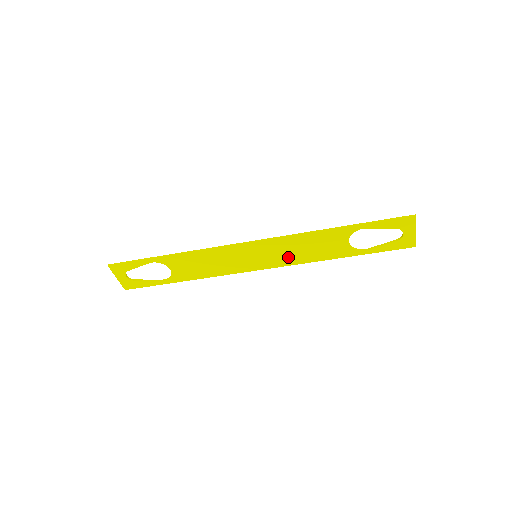
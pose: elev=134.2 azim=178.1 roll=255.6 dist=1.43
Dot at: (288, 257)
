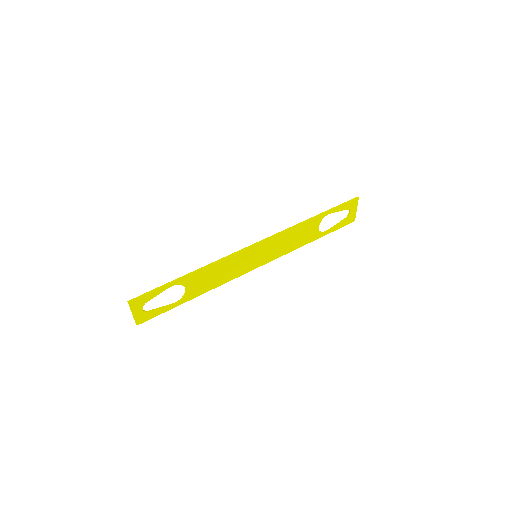
Dot at: (278, 251)
